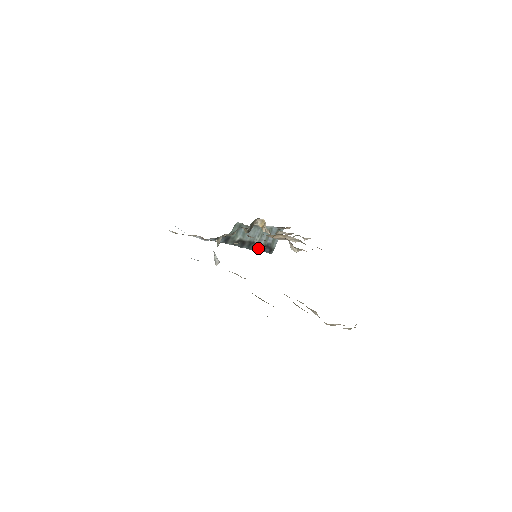
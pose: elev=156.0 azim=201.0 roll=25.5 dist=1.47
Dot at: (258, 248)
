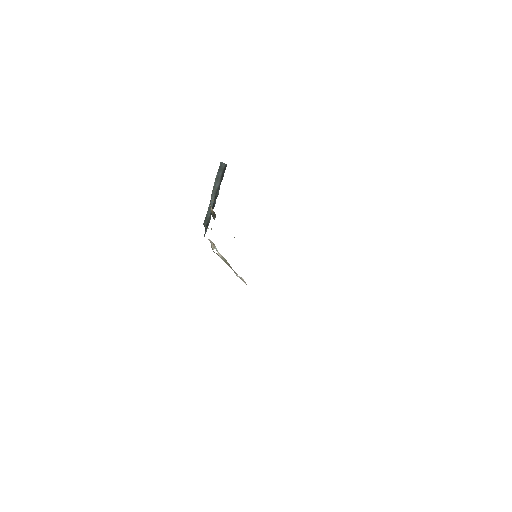
Dot at: occluded
